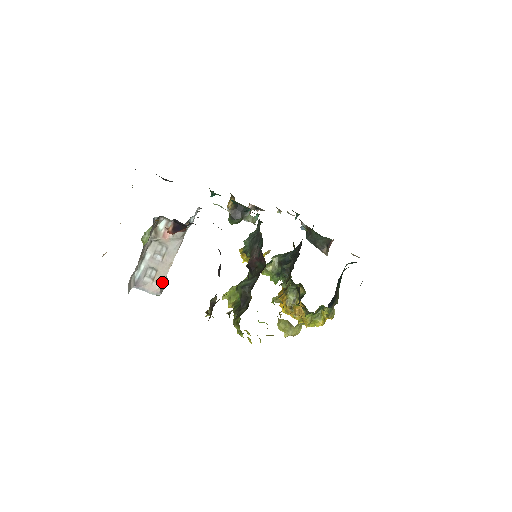
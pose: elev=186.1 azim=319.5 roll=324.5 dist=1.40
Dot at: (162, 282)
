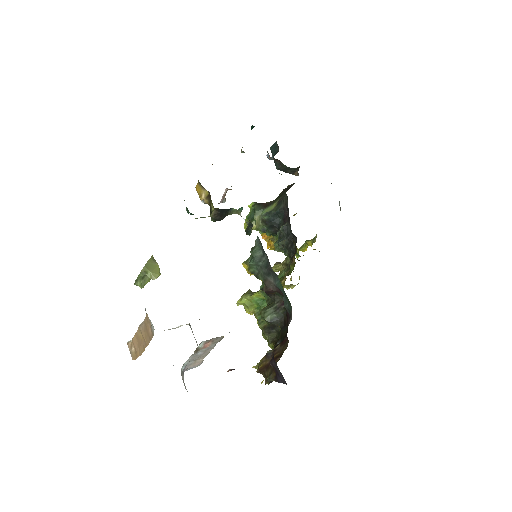
Dot at: (204, 357)
